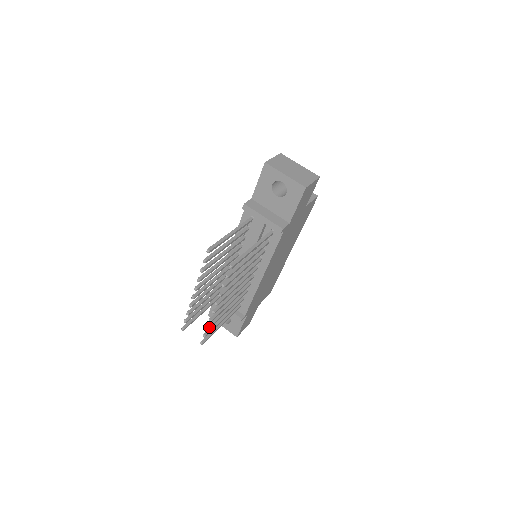
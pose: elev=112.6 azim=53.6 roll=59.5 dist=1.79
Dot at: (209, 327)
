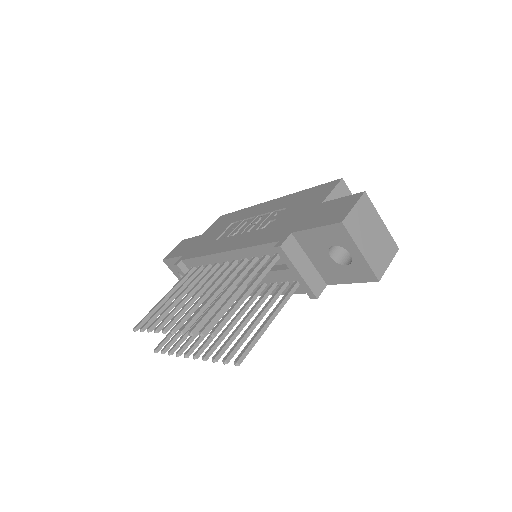
Dot at: (173, 353)
